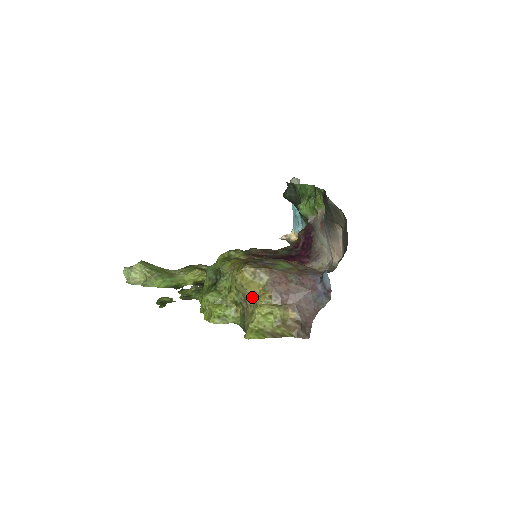
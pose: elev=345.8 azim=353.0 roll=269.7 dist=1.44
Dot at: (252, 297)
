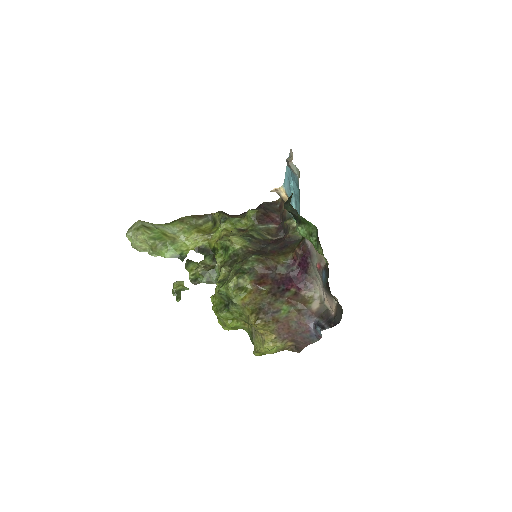
Dot at: (261, 333)
